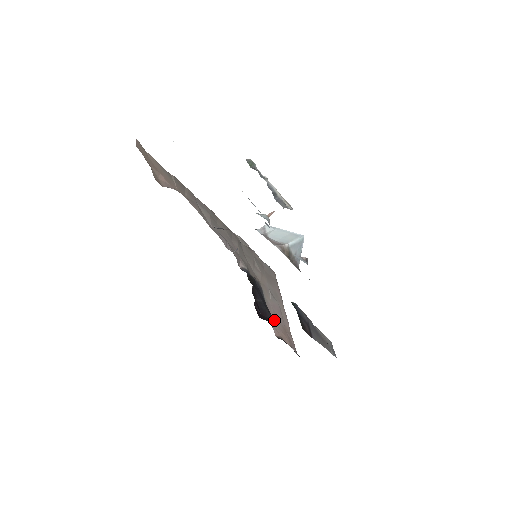
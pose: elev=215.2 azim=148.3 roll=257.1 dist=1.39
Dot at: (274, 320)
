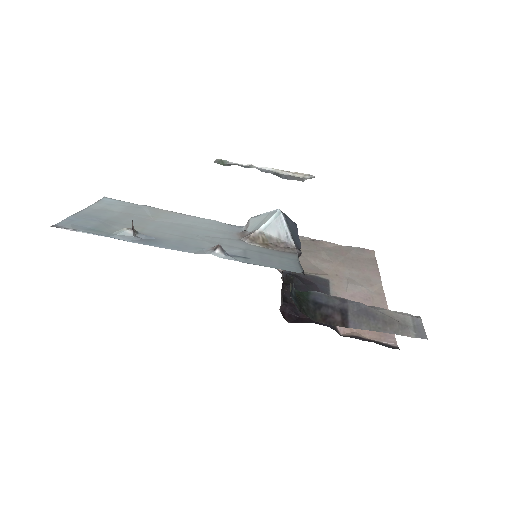
Dot at: occluded
